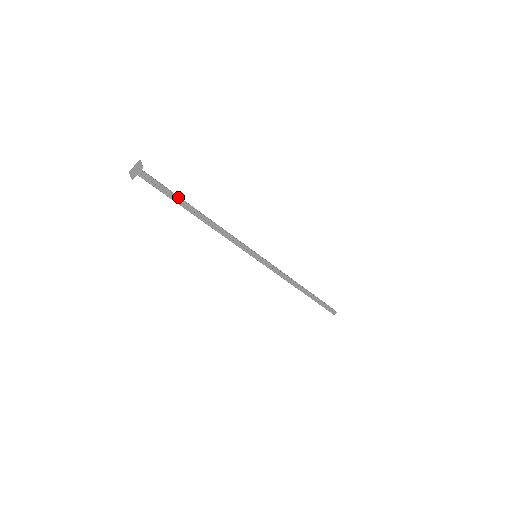
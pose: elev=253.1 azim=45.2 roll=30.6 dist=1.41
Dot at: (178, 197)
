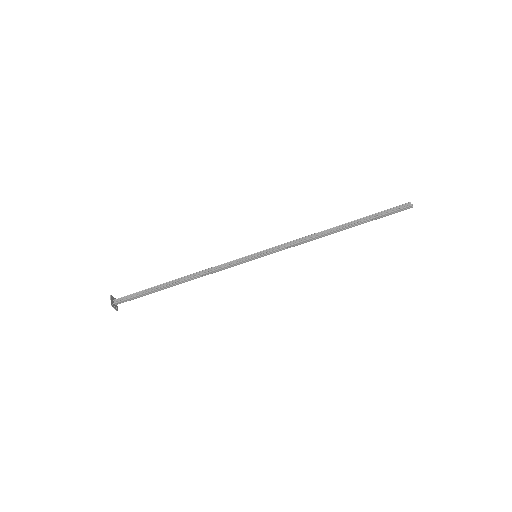
Dot at: (154, 287)
